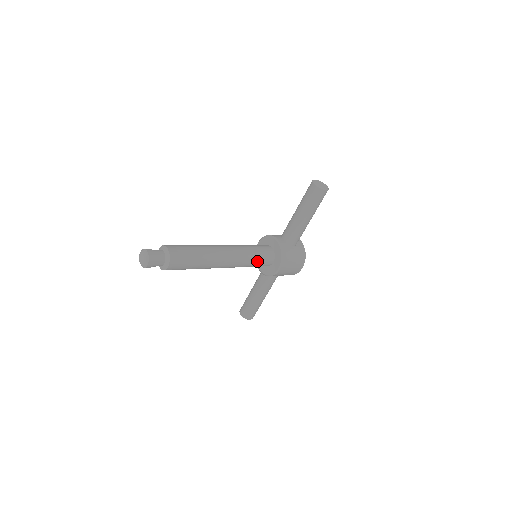
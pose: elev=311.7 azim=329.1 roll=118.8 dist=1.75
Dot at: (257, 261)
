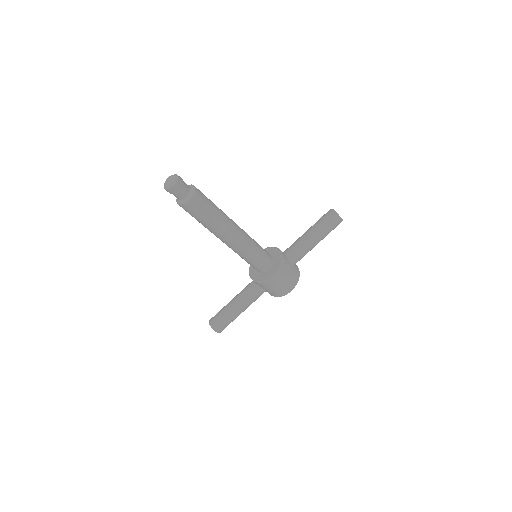
Dot at: (257, 257)
